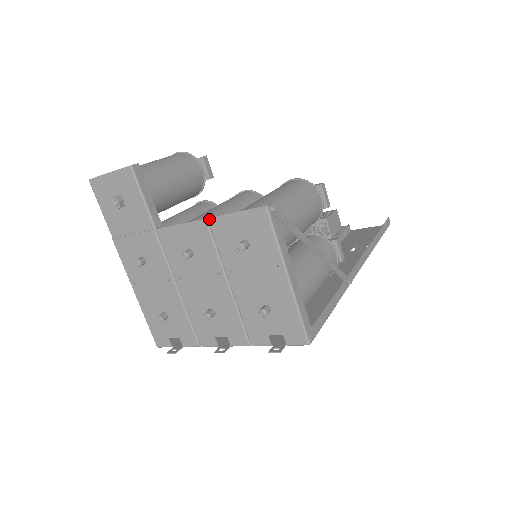
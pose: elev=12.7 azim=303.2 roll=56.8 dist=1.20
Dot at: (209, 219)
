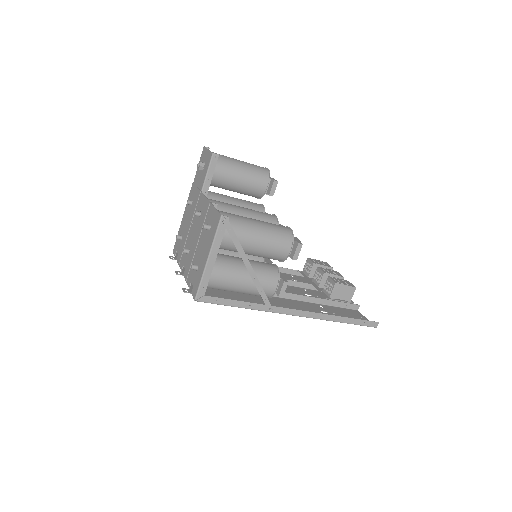
Dot at: (210, 203)
